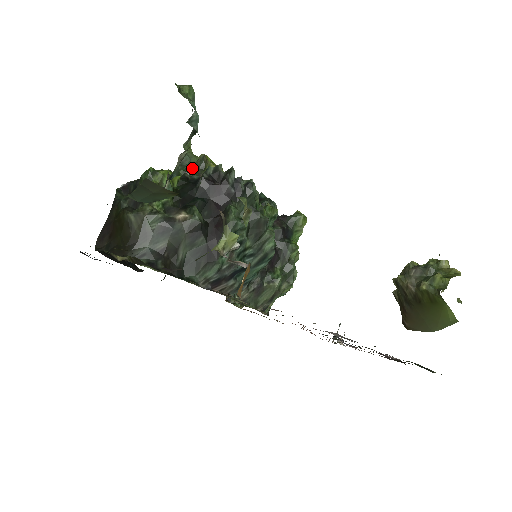
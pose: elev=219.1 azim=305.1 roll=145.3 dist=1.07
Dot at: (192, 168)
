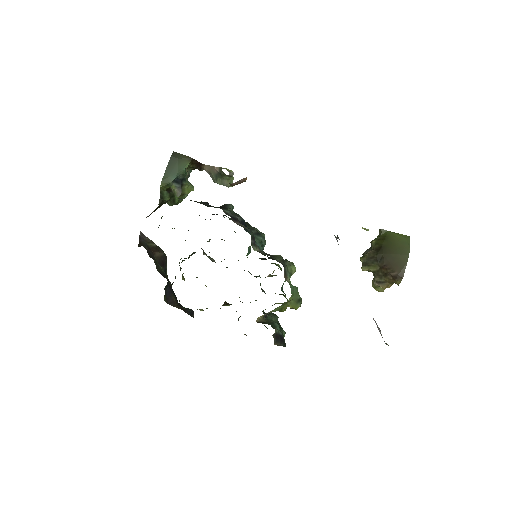
Dot at: (189, 257)
